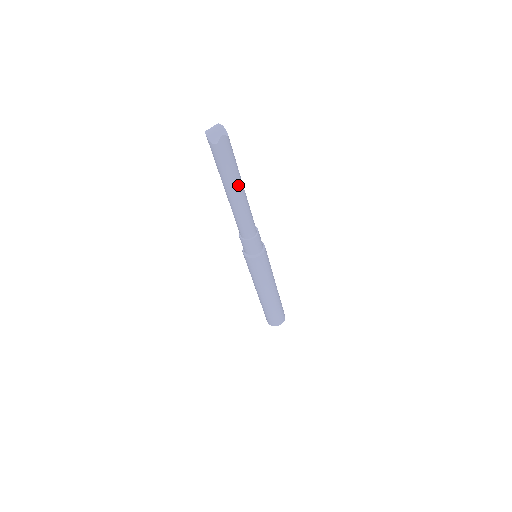
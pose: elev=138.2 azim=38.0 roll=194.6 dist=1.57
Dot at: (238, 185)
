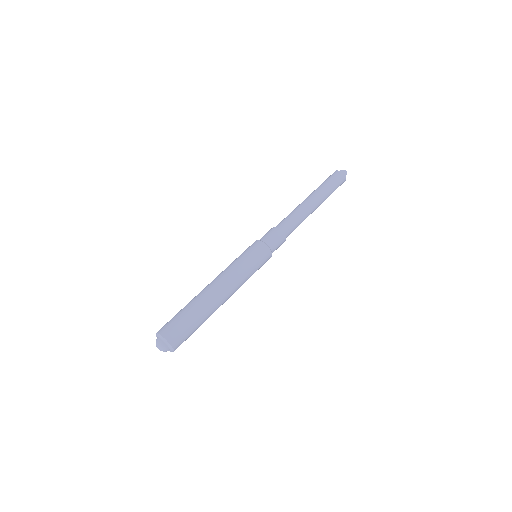
Dot at: (320, 197)
